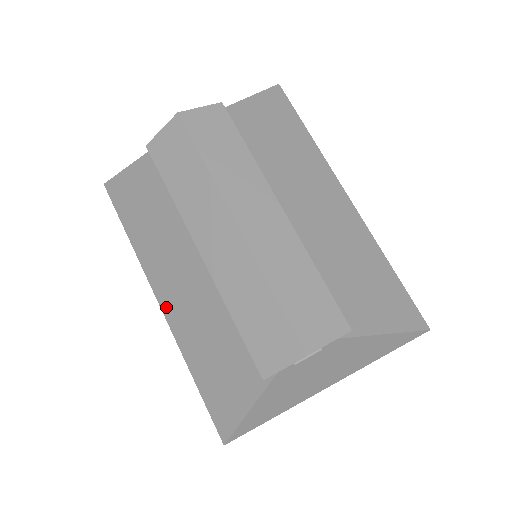
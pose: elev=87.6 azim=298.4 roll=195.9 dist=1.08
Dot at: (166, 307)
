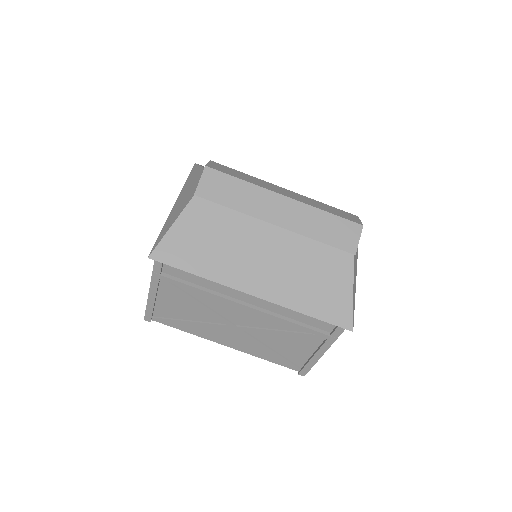
Dot at: (259, 291)
